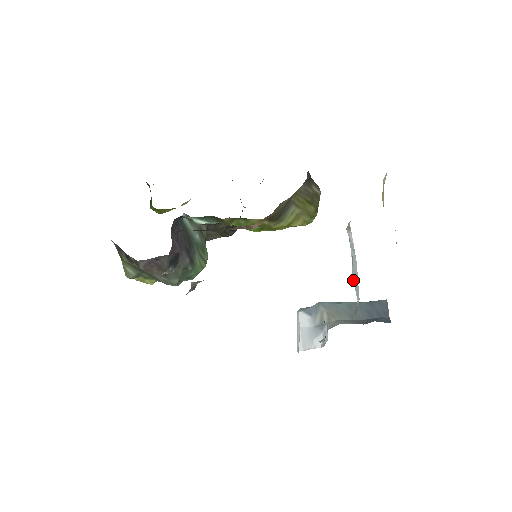
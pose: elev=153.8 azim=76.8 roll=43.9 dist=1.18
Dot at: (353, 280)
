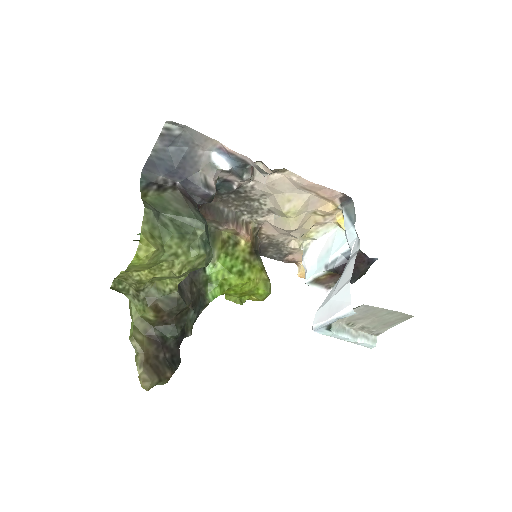
Dot at: (334, 253)
